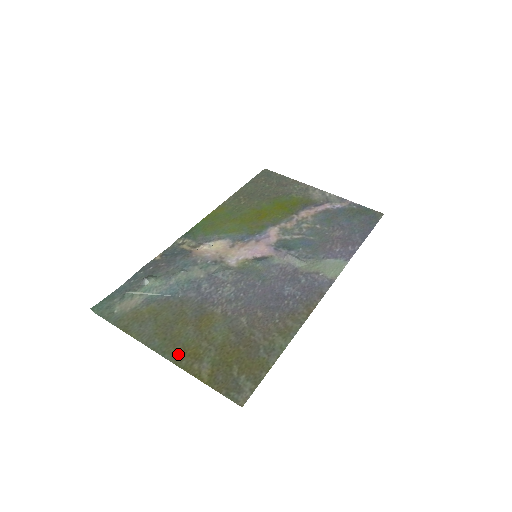
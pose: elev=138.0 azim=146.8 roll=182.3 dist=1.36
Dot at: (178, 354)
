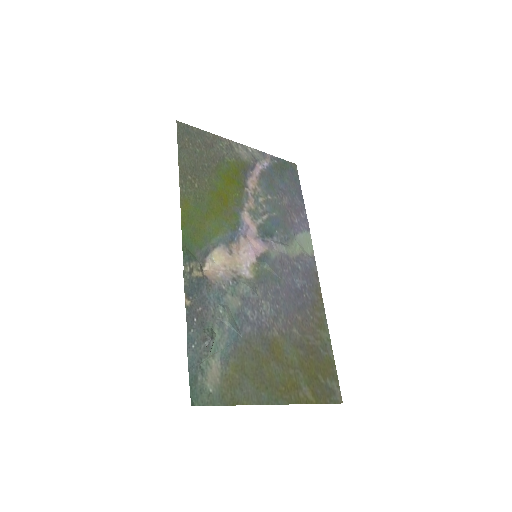
Dot at: (285, 394)
